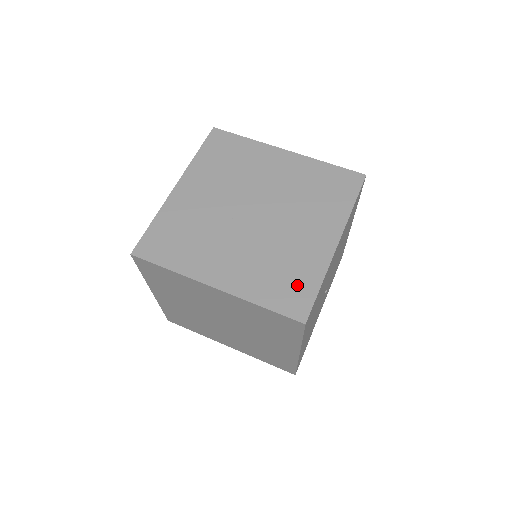
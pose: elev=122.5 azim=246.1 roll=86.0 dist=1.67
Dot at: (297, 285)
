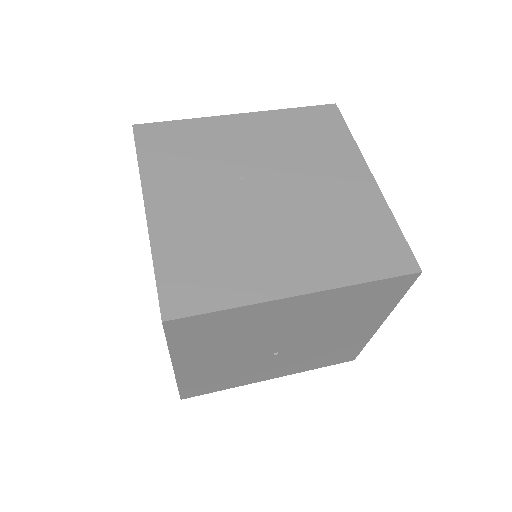
Dot at: (208, 284)
